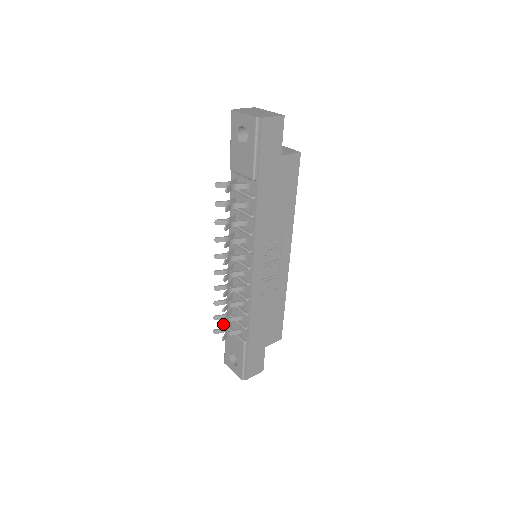
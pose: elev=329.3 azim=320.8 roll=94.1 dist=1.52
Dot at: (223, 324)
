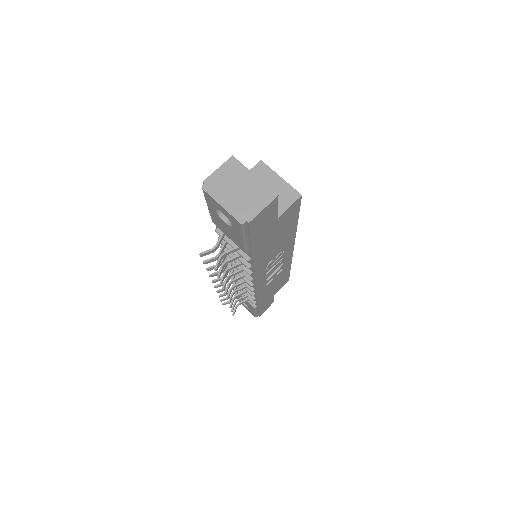
Dot at: (232, 311)
